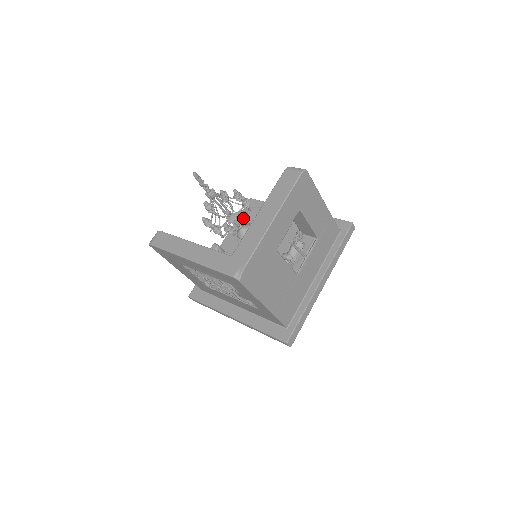
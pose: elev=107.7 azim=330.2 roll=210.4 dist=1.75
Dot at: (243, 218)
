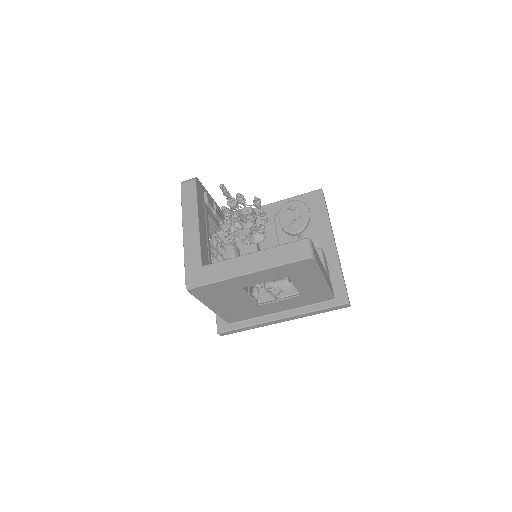
Dot at: (242, 242)
